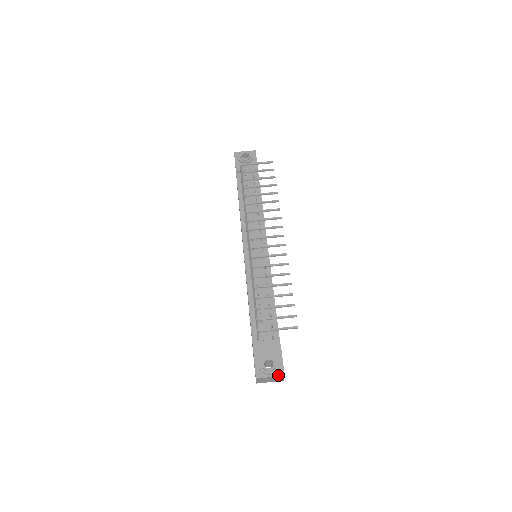
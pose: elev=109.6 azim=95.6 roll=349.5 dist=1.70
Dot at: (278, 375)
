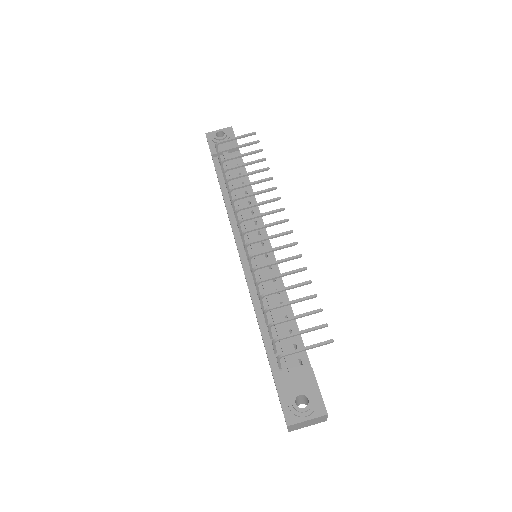
Dot at: (318, 415)
